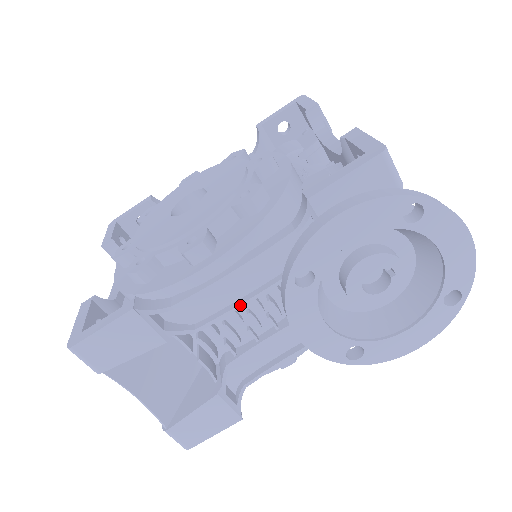
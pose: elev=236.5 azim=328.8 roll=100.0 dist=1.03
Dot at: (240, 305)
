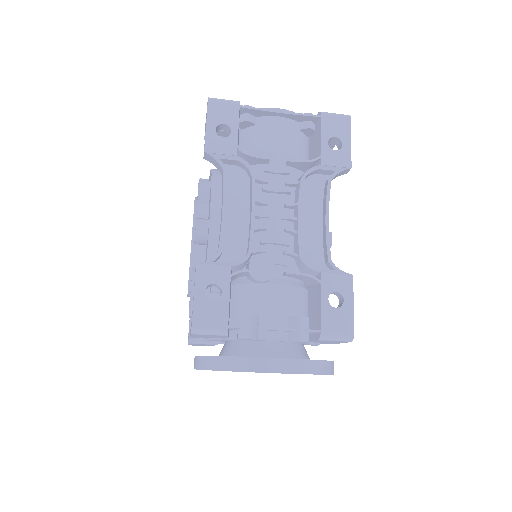
Dot at: occluded
